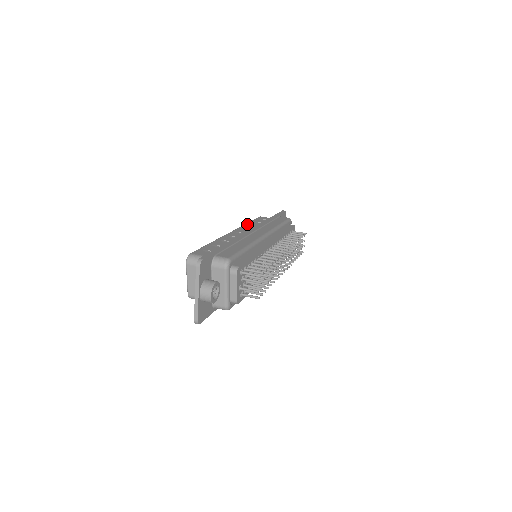
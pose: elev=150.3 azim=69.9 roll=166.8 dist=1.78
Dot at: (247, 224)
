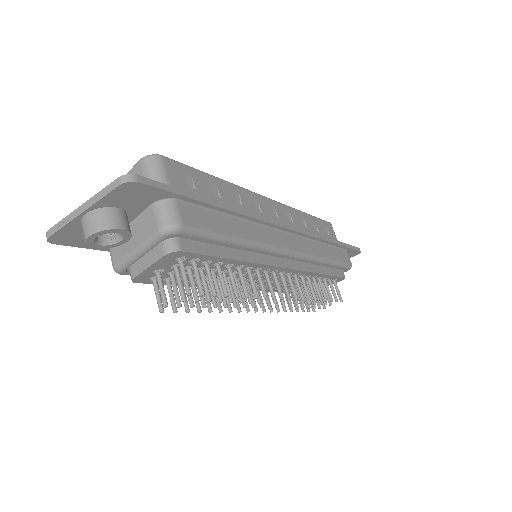
Dot at: (303, 213)
